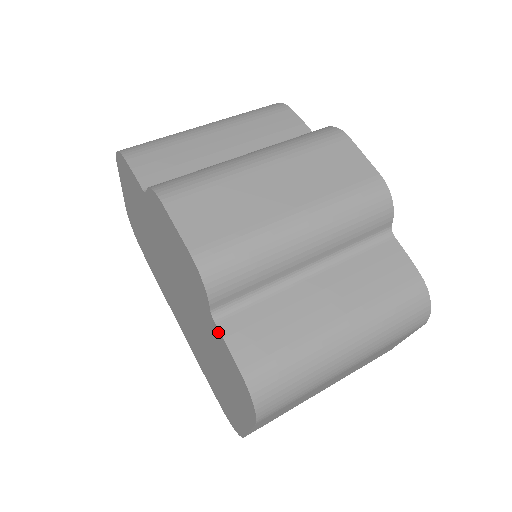
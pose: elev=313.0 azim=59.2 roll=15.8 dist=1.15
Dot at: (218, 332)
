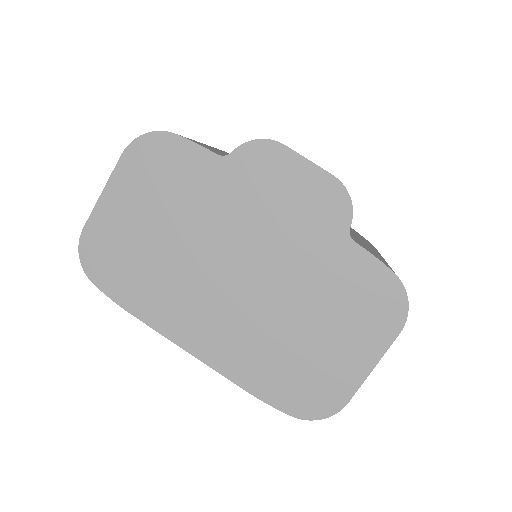
Dot at: (358, 250)
